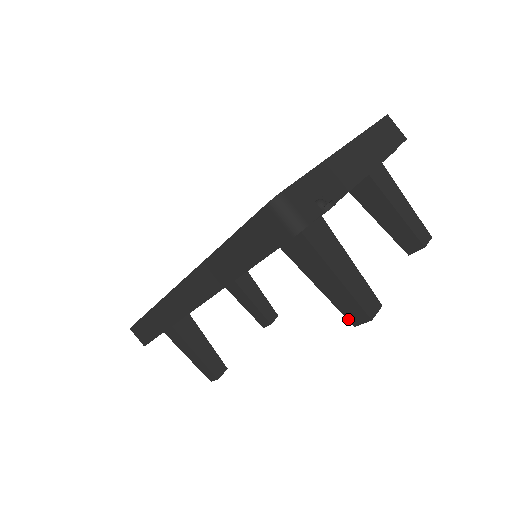
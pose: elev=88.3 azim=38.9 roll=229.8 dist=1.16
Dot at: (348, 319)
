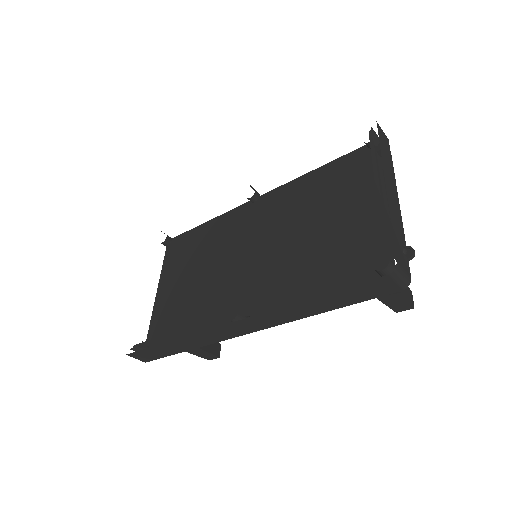
Dot at: (393, 310)
